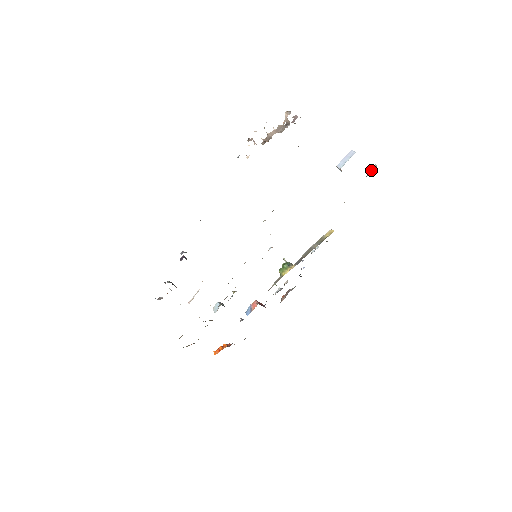
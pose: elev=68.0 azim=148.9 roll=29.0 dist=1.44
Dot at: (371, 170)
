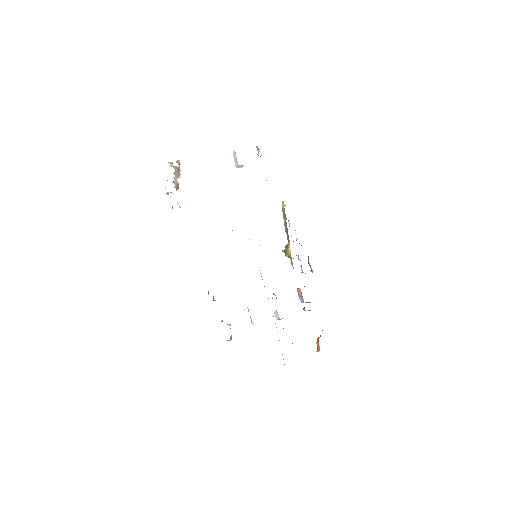
Dot at: occluded
